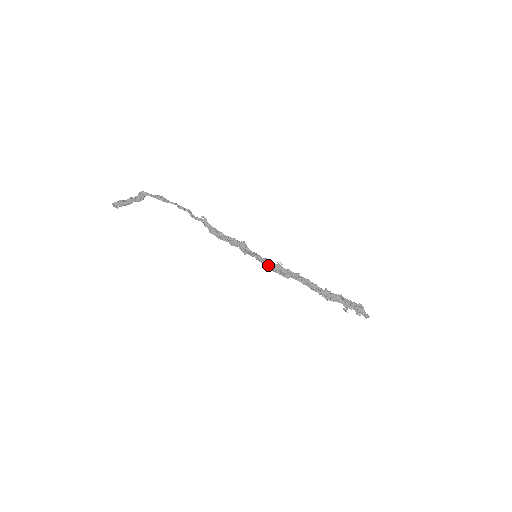
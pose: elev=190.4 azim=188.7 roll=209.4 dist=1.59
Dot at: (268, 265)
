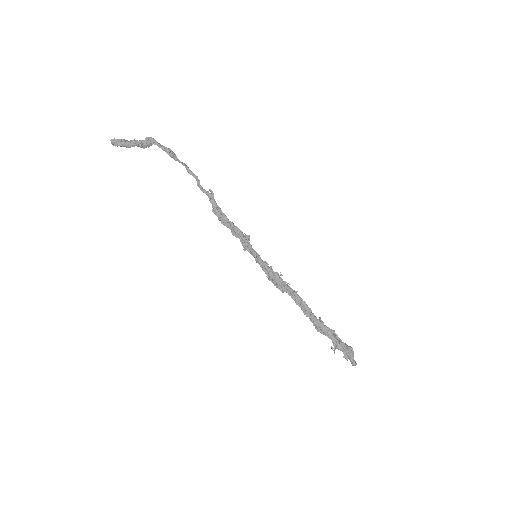
Dot at: (266, 270)
